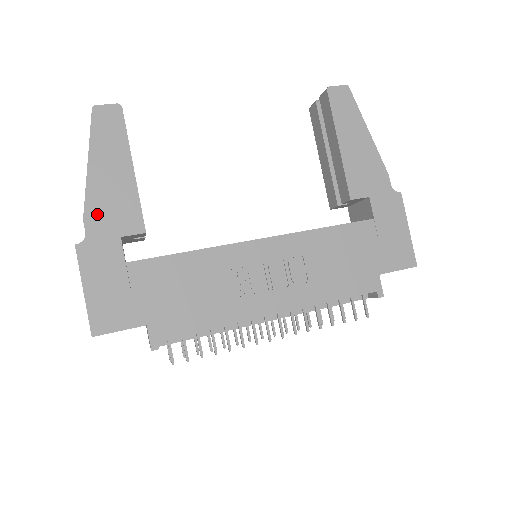
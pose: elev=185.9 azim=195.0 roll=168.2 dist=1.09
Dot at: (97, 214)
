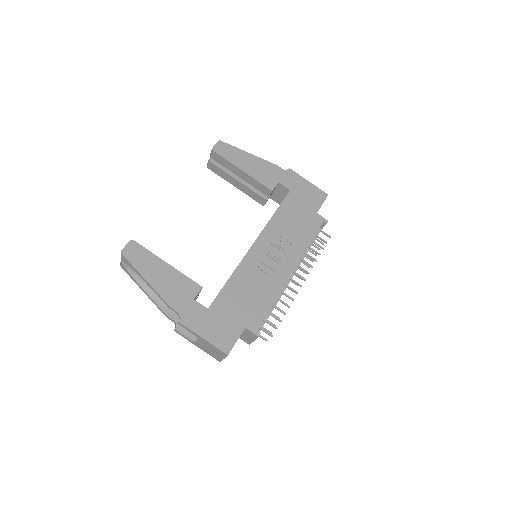
Dot at: (173, 299)
